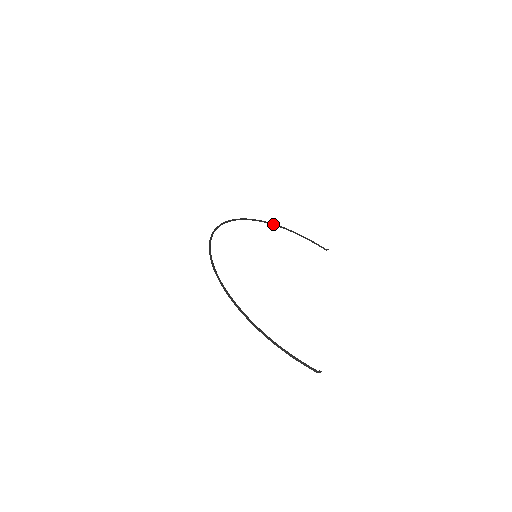
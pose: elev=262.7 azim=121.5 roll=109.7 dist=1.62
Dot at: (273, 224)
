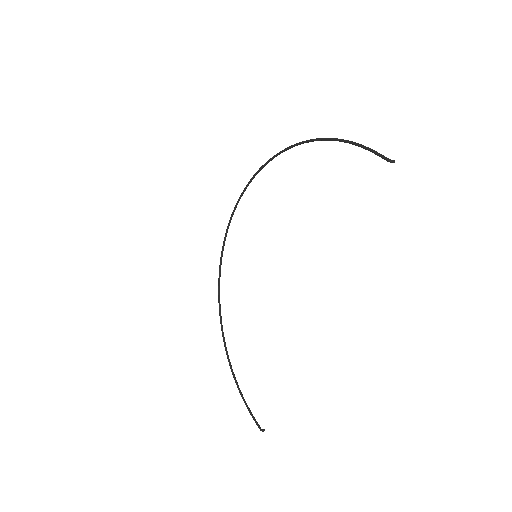
Dot at: (226, 348)
